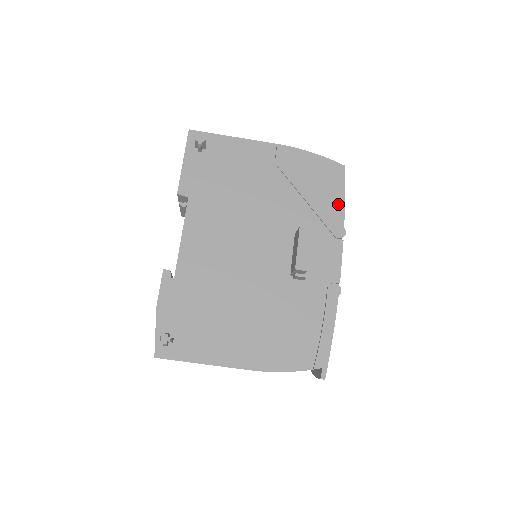
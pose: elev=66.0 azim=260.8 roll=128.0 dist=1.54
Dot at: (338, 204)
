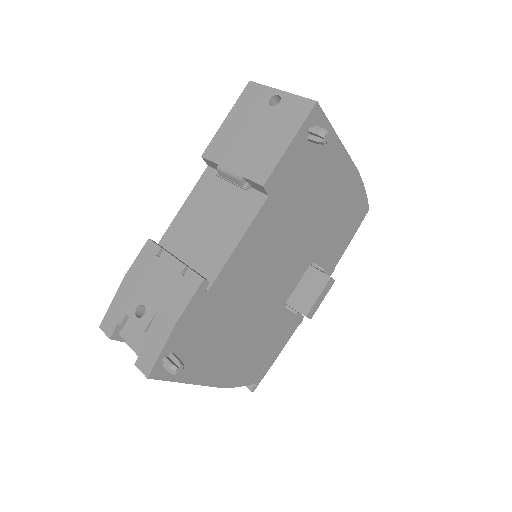
Dot at: (345, 245)
